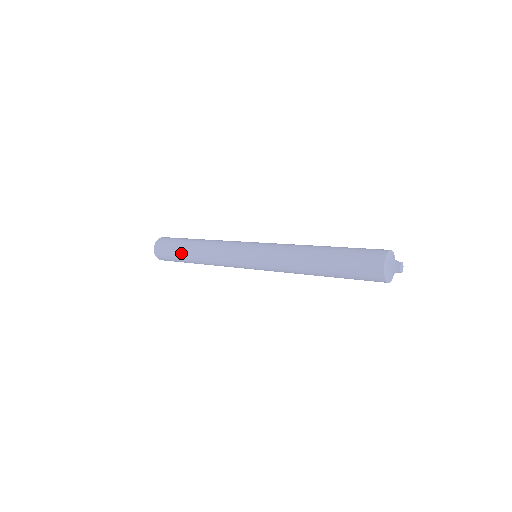
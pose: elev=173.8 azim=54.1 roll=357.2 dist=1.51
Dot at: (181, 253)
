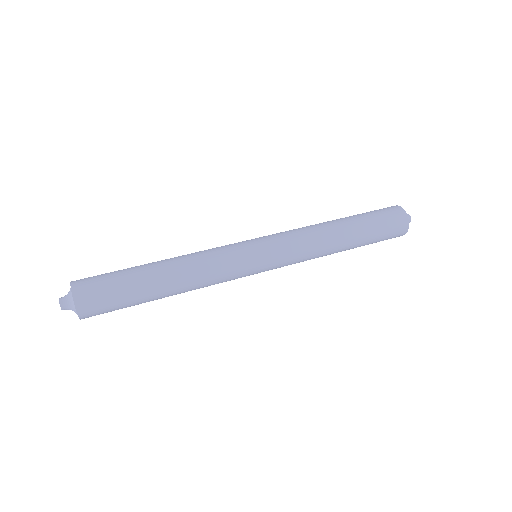
Dot at: (140, 283)
